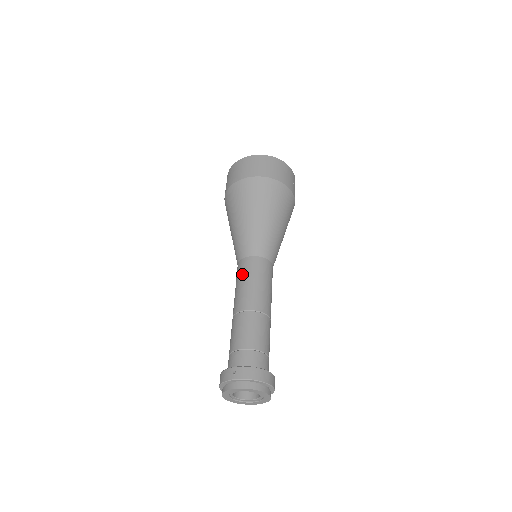
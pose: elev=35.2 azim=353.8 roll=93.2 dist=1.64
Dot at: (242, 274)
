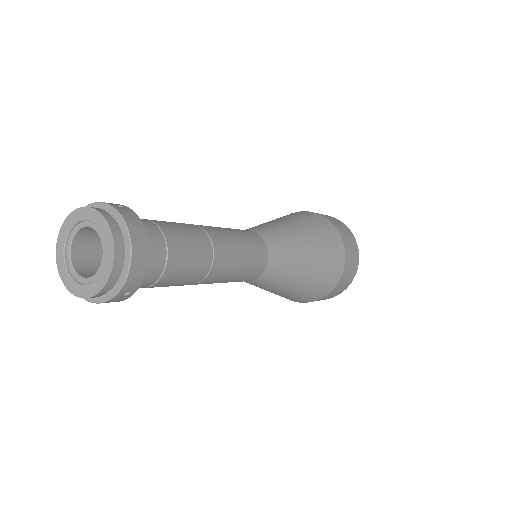
Dot at: occluded
